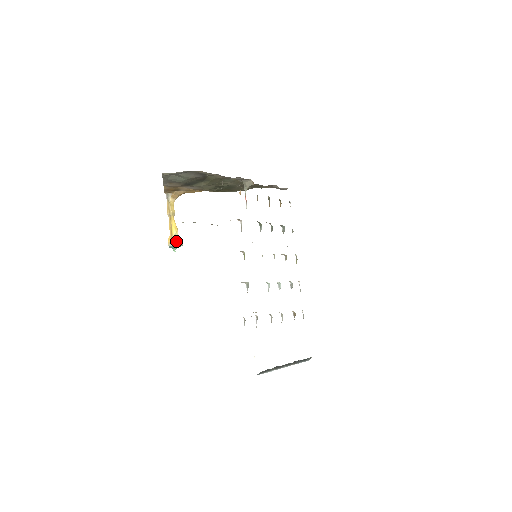
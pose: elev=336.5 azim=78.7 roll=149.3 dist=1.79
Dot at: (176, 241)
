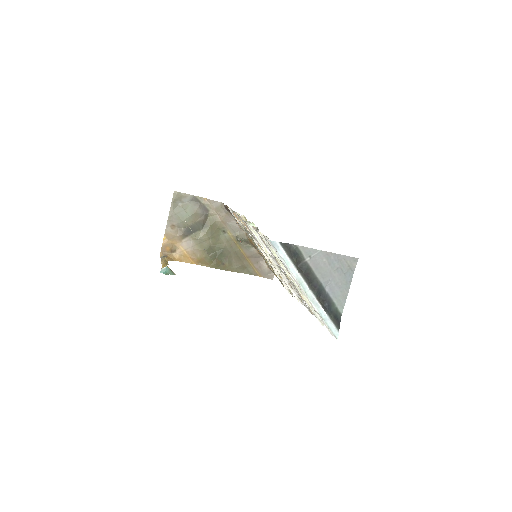
Dot at: occluded
